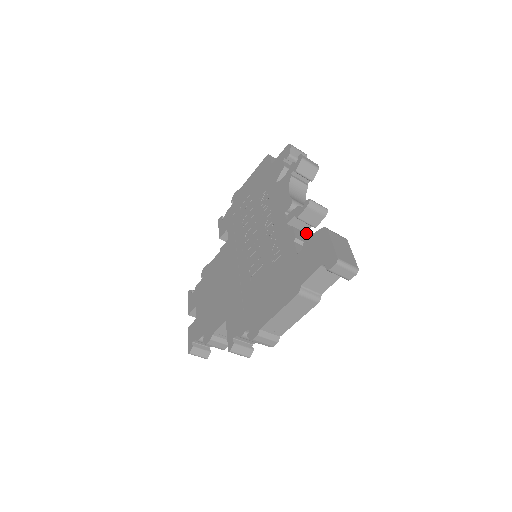
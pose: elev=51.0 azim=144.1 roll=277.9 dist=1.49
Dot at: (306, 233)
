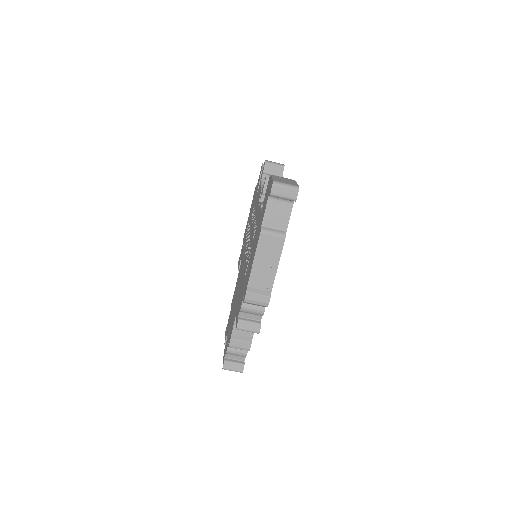
Dot at: occluded
